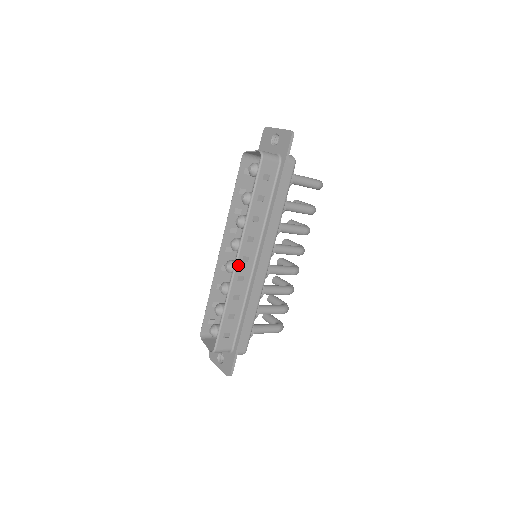
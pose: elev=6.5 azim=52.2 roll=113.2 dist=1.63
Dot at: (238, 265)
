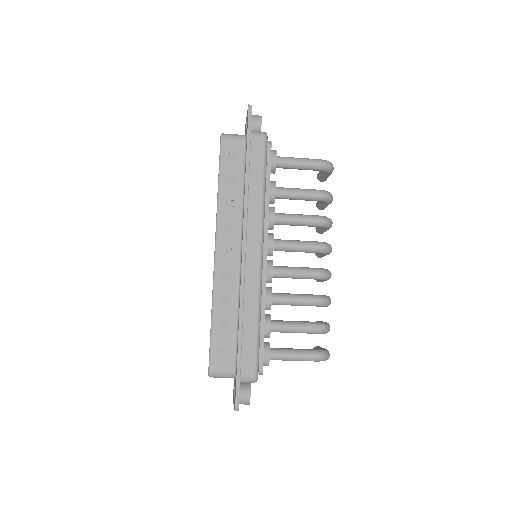
Dot at: (218, 259)
